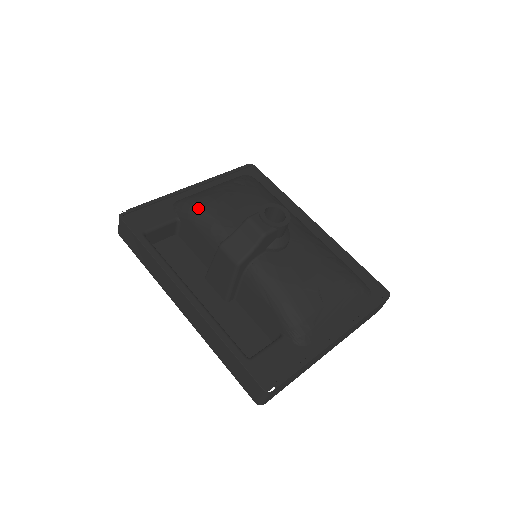
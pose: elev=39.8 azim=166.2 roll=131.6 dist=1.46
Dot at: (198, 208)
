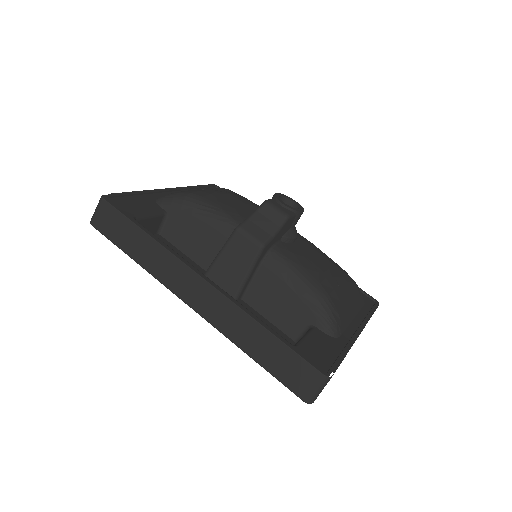
Dot at: (195, 198)
